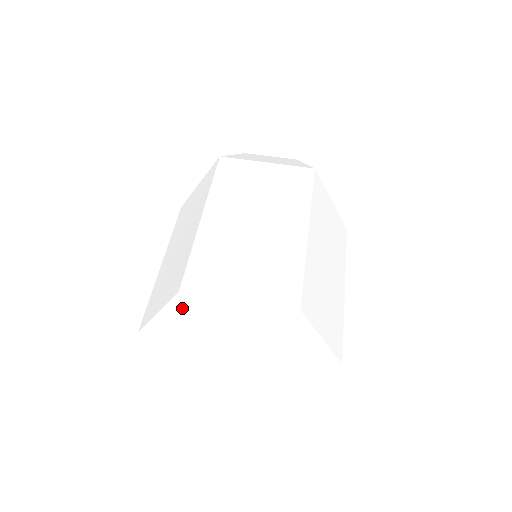
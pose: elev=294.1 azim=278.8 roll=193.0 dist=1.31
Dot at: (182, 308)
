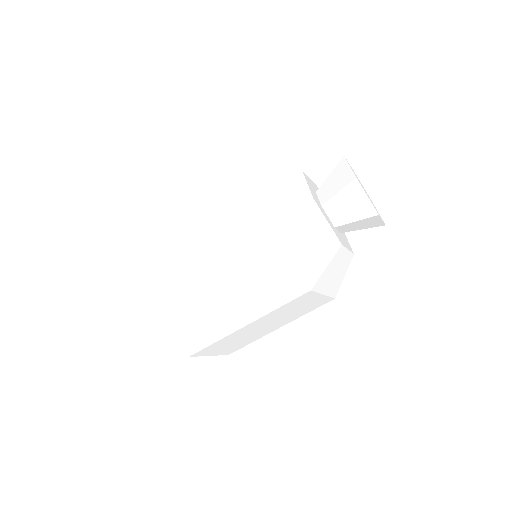
Dot at: occluded
